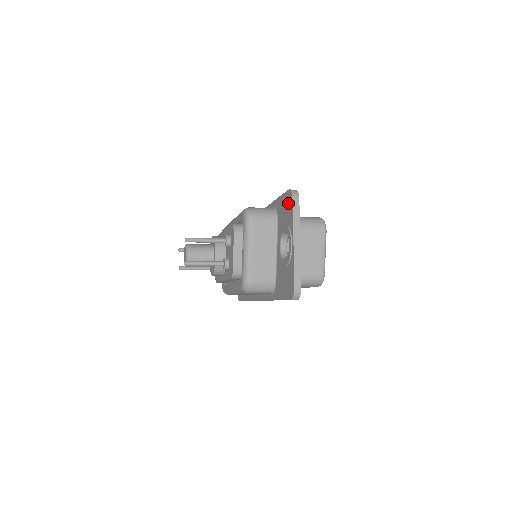
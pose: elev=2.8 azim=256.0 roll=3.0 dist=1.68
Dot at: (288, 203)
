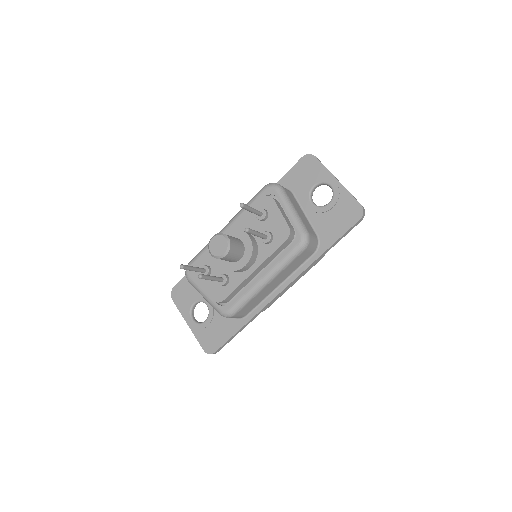
Dot at: (308, 164)
